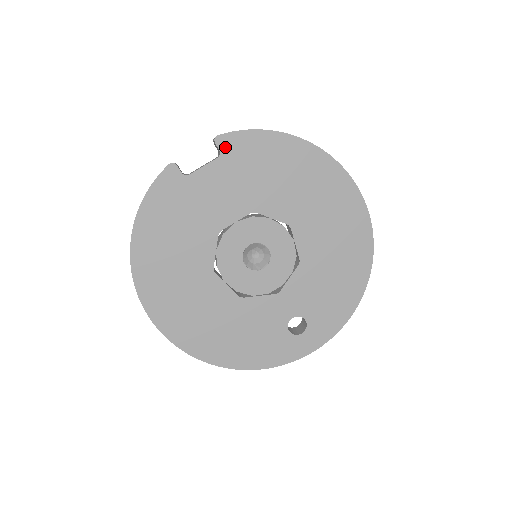
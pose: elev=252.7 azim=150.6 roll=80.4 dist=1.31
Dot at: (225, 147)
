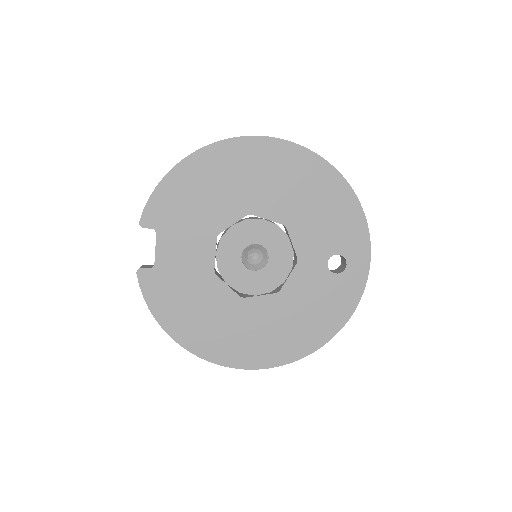
Dot at: (152, 223)
